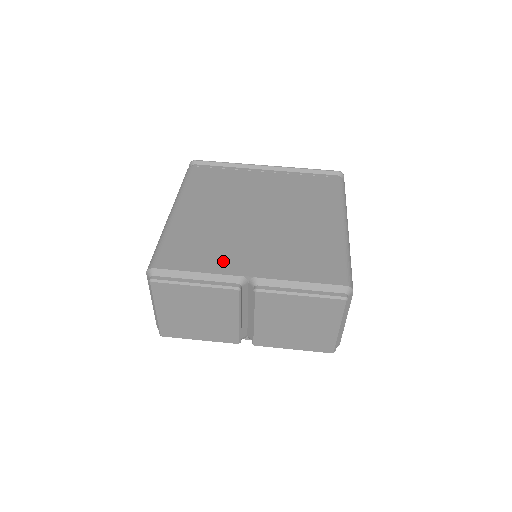
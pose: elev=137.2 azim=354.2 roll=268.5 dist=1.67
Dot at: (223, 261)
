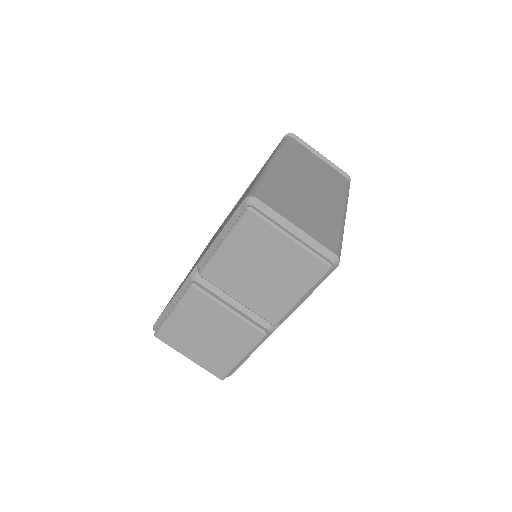
Dot at: occluded
